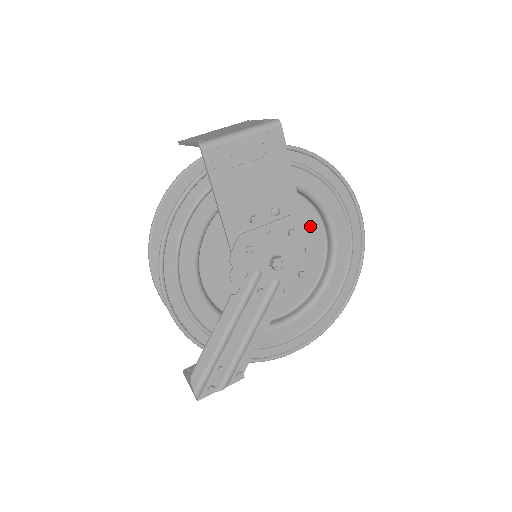
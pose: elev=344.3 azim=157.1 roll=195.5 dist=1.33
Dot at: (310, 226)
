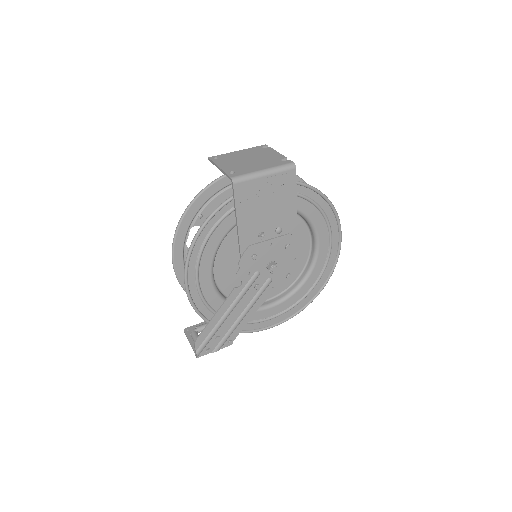
Dot at: (301, 238)
